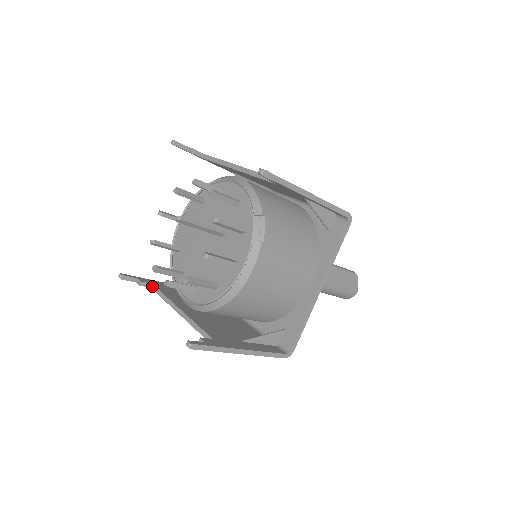
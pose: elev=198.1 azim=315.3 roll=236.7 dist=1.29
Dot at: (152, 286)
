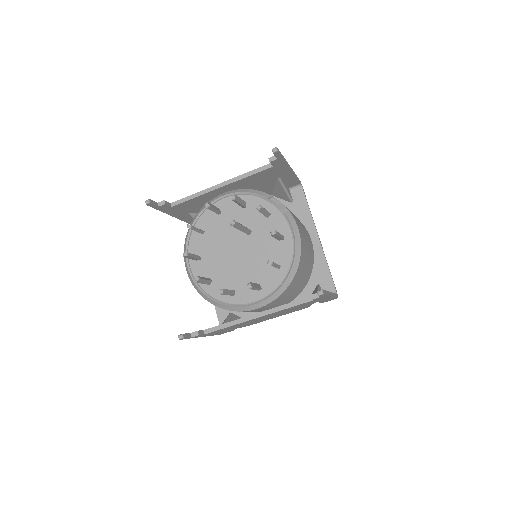
Dot at: (205, 331)
